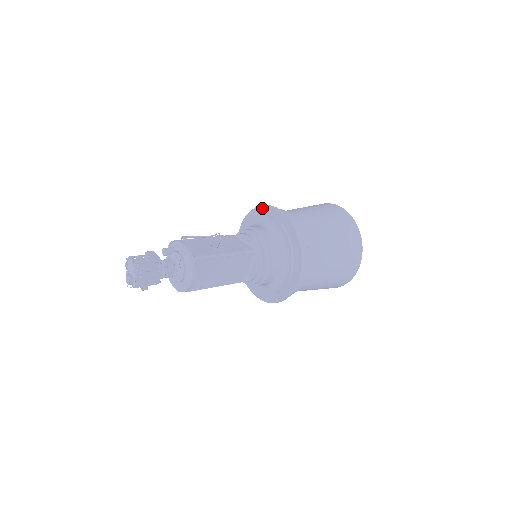
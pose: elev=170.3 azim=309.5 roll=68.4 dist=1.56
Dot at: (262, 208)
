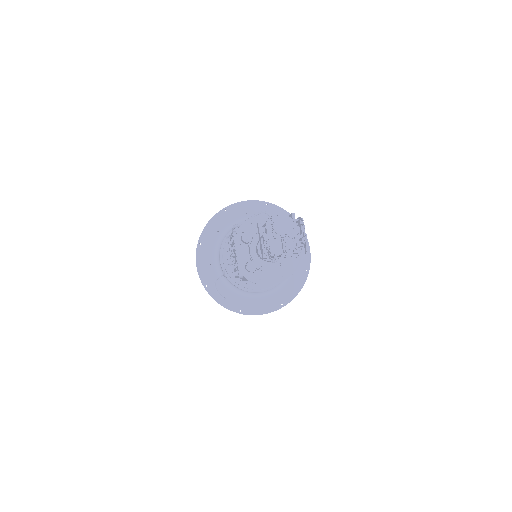
Dot at: (220, 214)
